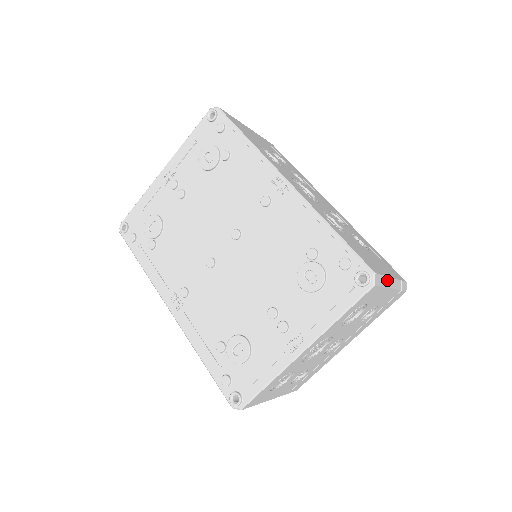
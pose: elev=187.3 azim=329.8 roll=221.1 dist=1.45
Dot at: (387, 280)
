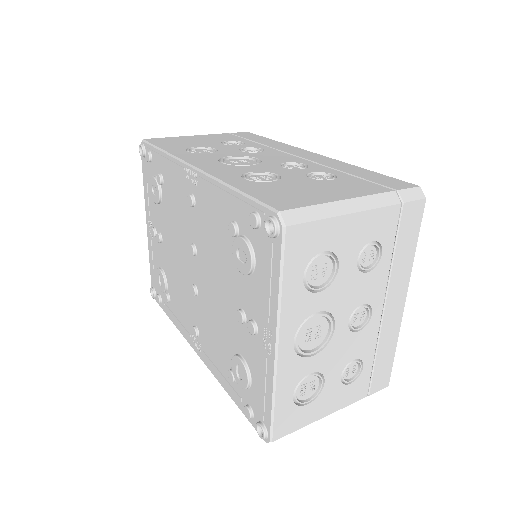
Dot at: (334, 206)
